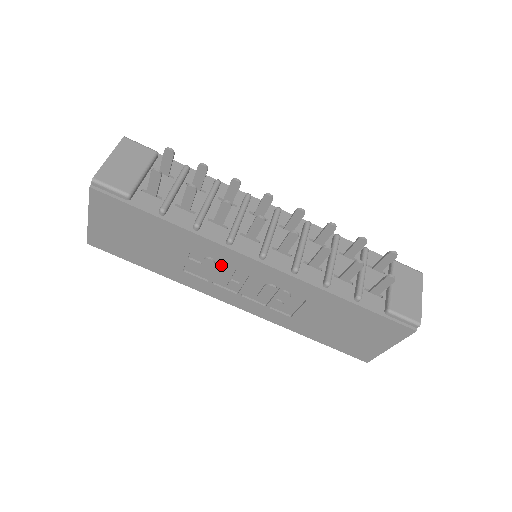
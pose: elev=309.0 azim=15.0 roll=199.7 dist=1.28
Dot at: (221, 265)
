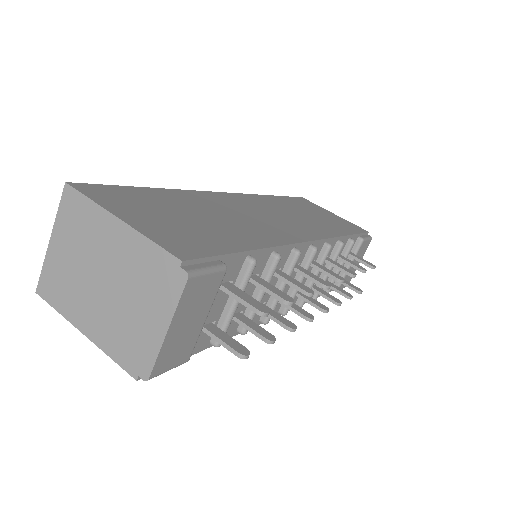
Dot at: occluded
